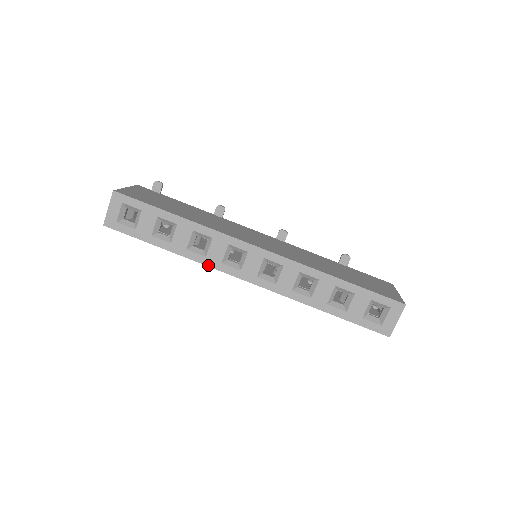
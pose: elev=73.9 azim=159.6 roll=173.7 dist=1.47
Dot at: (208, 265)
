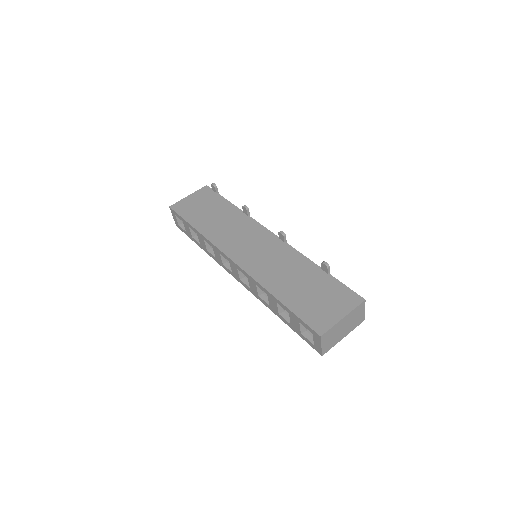
Dot at: (219, 263)
